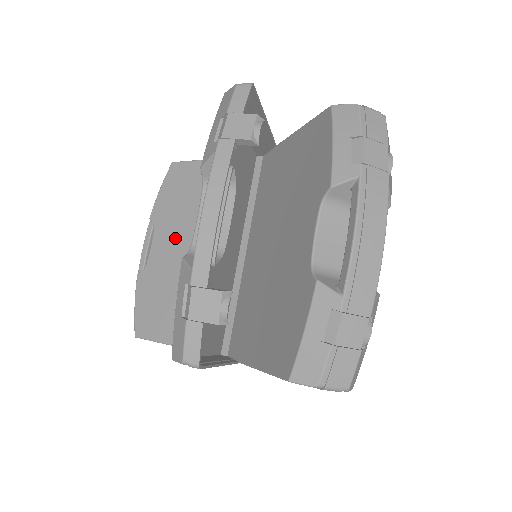
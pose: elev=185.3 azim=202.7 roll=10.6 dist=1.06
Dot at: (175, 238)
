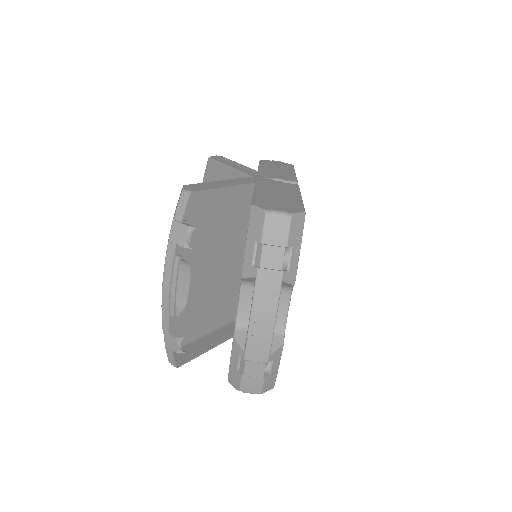
Dot at: occluded
